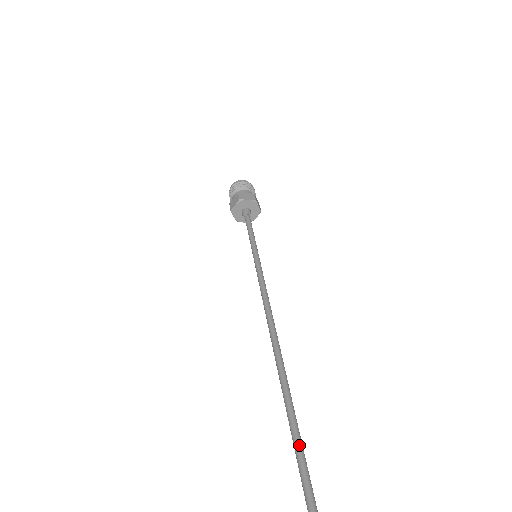
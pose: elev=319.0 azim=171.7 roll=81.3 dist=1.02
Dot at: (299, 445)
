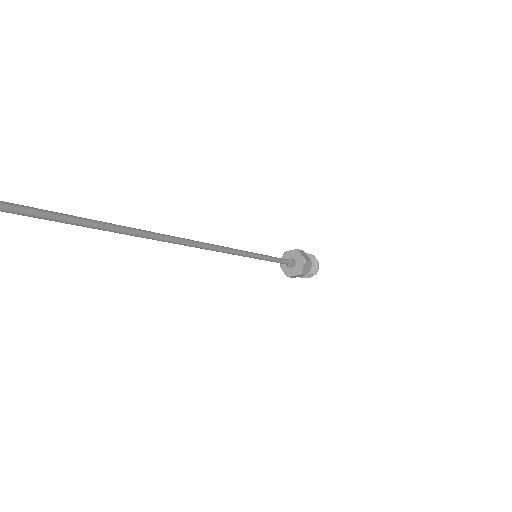
Dot at: (97, 221)
